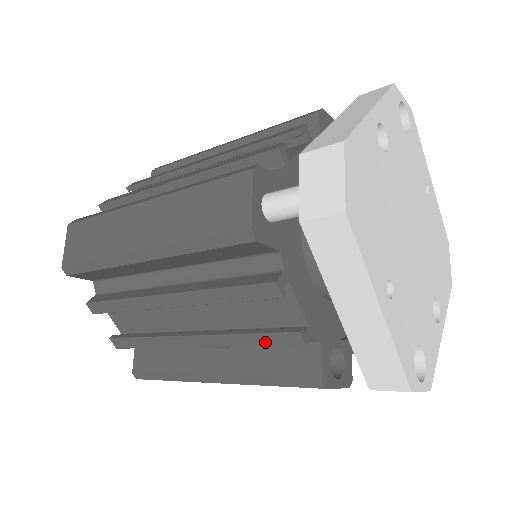
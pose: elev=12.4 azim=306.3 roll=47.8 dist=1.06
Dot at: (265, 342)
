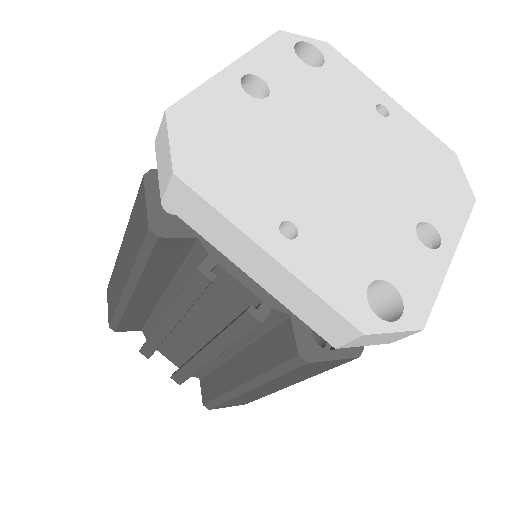
Dot at: (238, 333)
